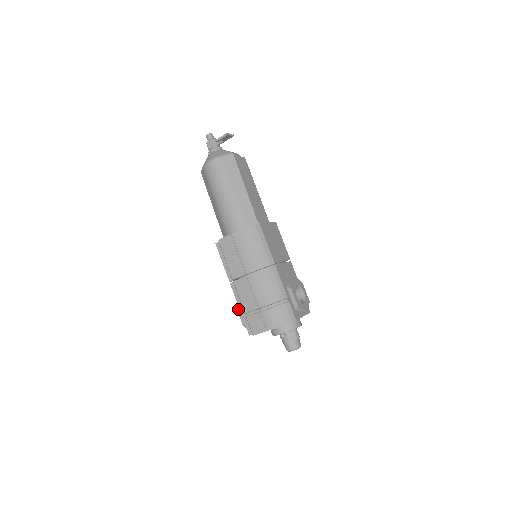
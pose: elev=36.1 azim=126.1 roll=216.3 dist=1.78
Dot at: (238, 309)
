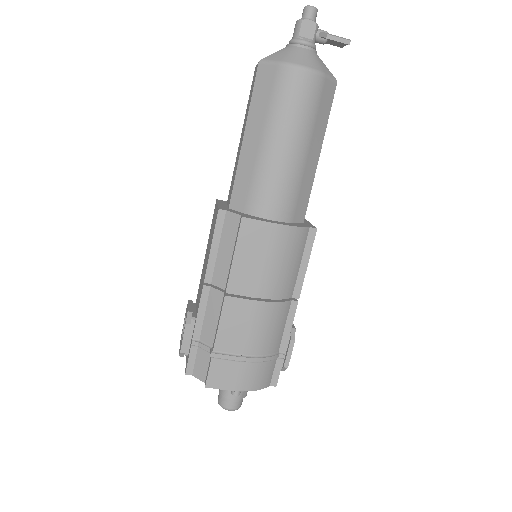
Dot at: (188, 326)
